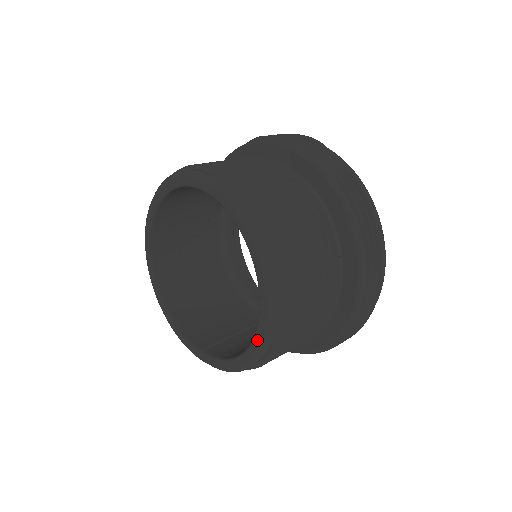
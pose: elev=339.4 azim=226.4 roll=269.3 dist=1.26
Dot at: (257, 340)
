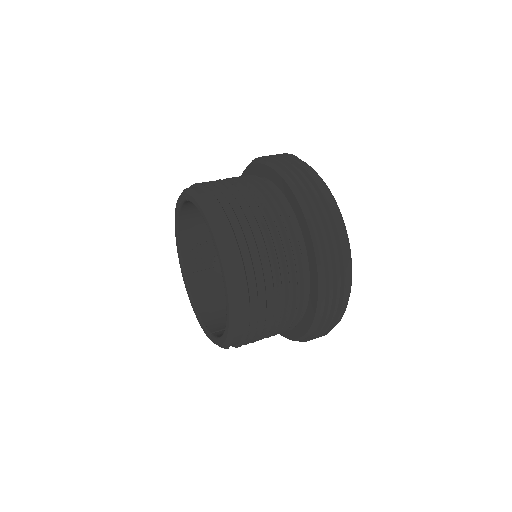
Dot at: (227, 313)
